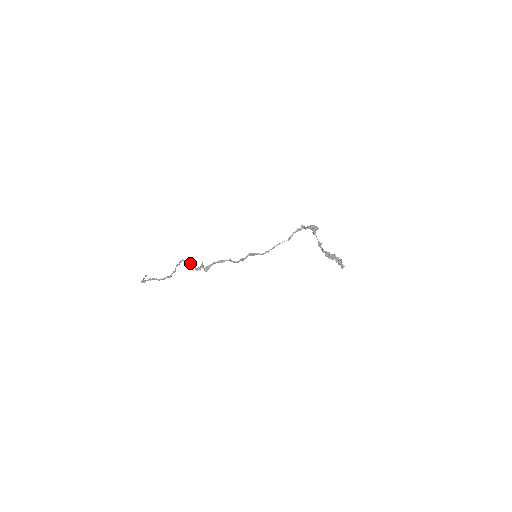
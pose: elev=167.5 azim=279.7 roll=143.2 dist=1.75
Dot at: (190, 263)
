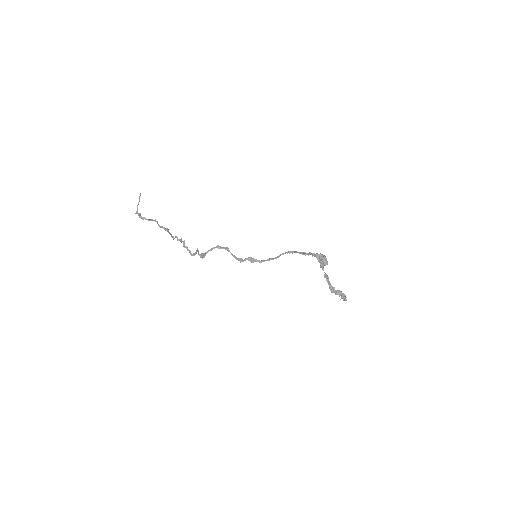
Dot at: (184, 243)
